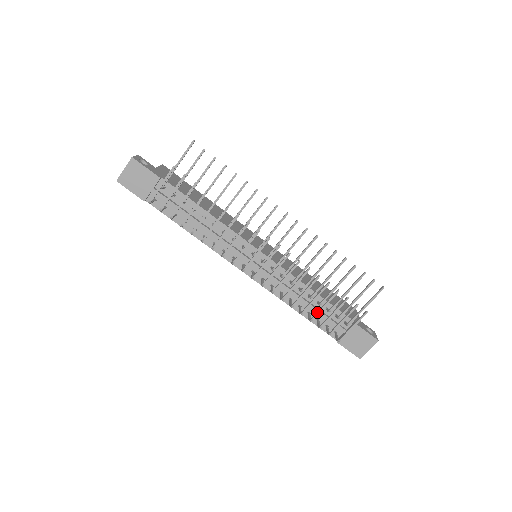
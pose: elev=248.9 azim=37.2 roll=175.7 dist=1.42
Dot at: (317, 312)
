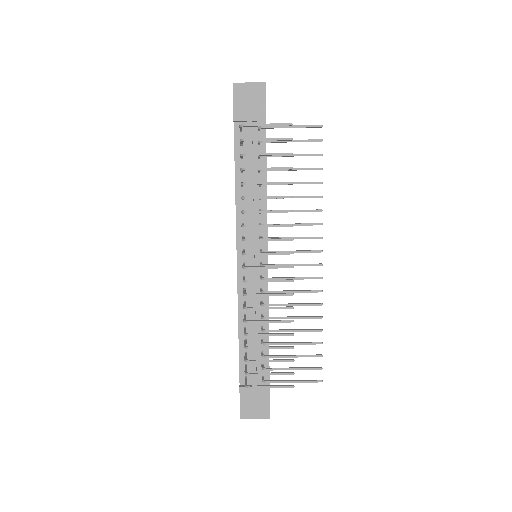
Dot at: occluded
